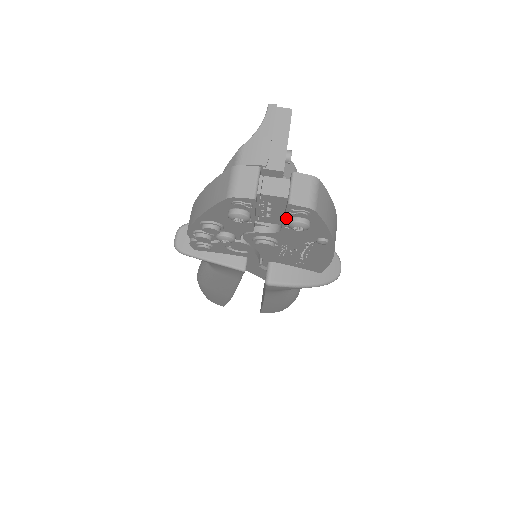
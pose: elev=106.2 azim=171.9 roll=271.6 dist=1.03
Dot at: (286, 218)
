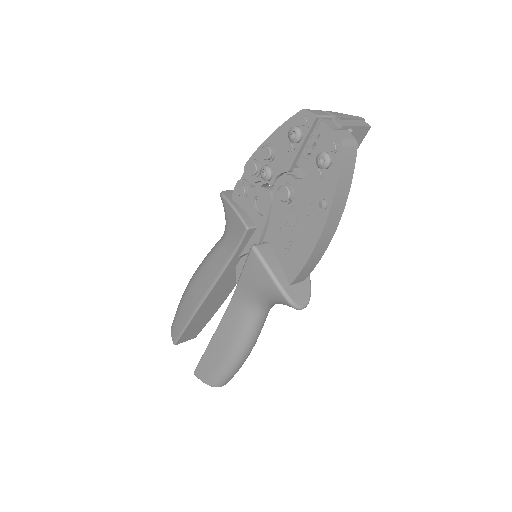
Dot at: (319, 154)
